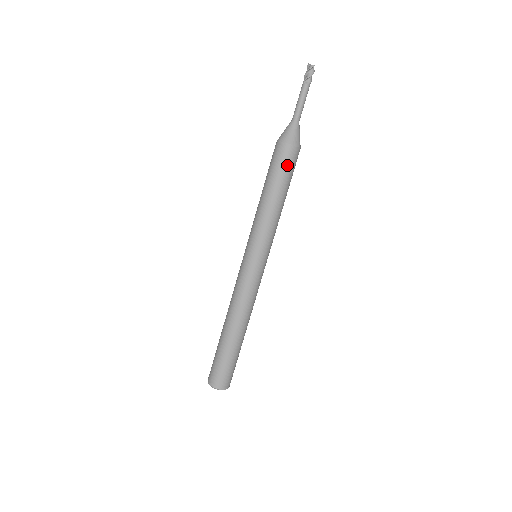
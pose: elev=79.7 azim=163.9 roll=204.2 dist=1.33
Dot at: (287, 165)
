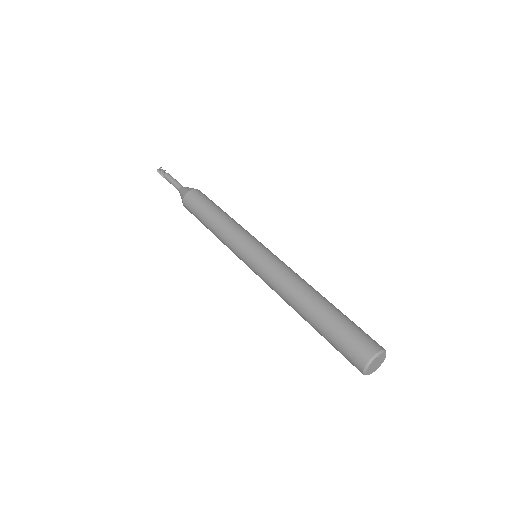
Dot at: (206, 197)
